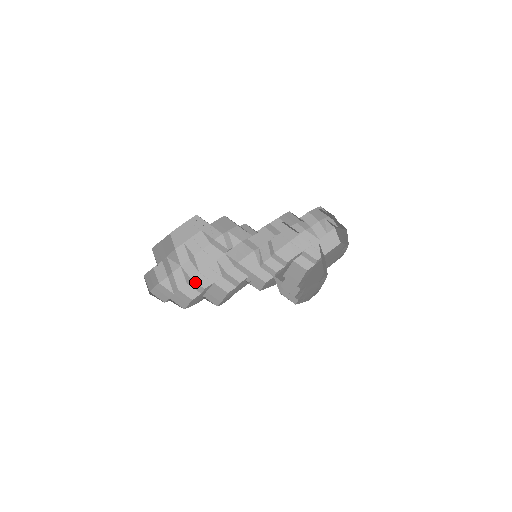
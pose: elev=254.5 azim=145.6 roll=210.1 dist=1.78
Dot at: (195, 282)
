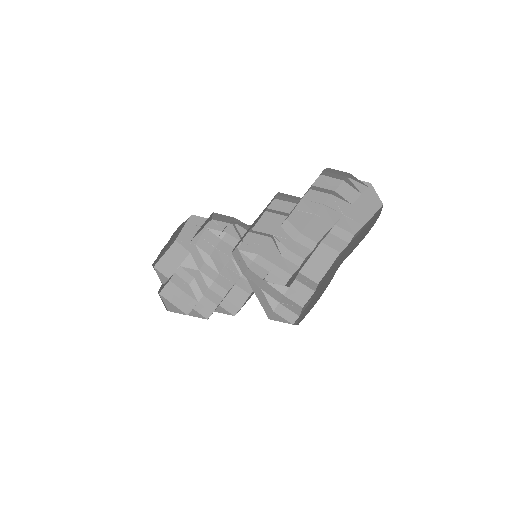
Dot at: (218, 285)
